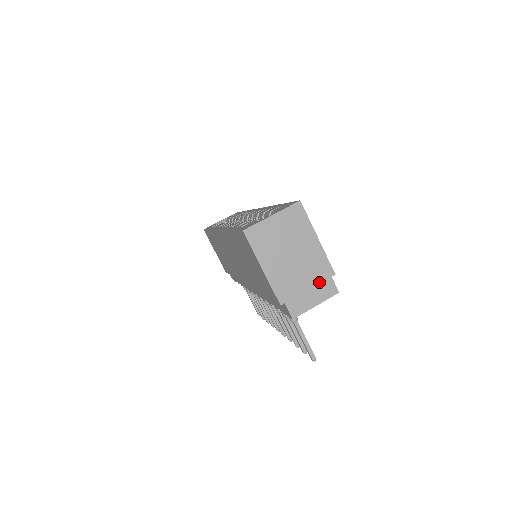
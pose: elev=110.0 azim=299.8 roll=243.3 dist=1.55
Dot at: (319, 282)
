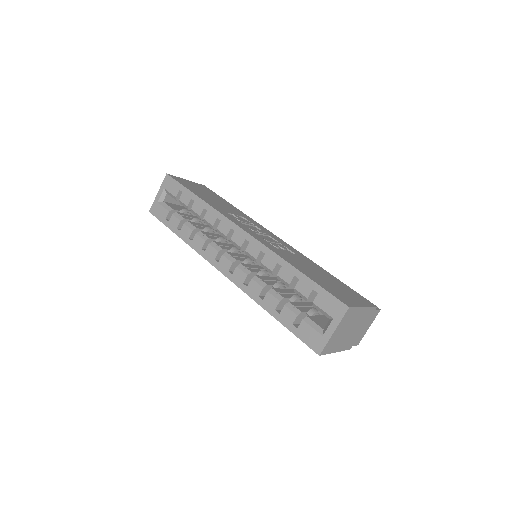
Dot at: (369, 319)
